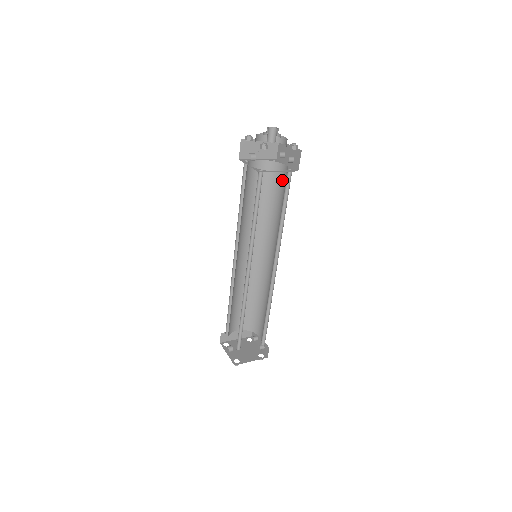
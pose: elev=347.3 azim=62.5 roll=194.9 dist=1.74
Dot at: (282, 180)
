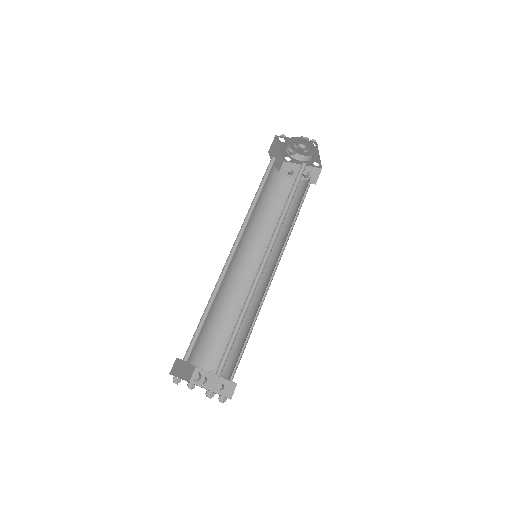
Dot at: (289, 192)
